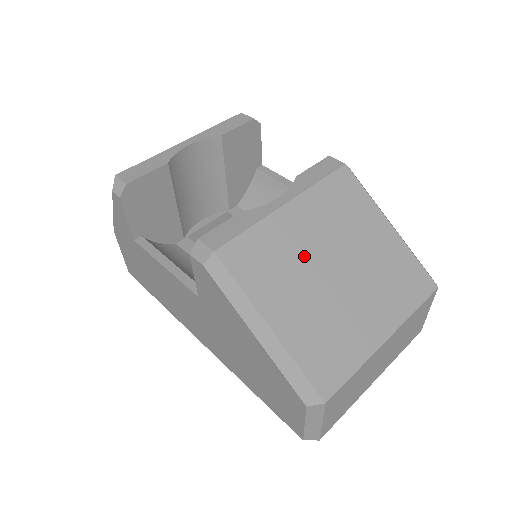
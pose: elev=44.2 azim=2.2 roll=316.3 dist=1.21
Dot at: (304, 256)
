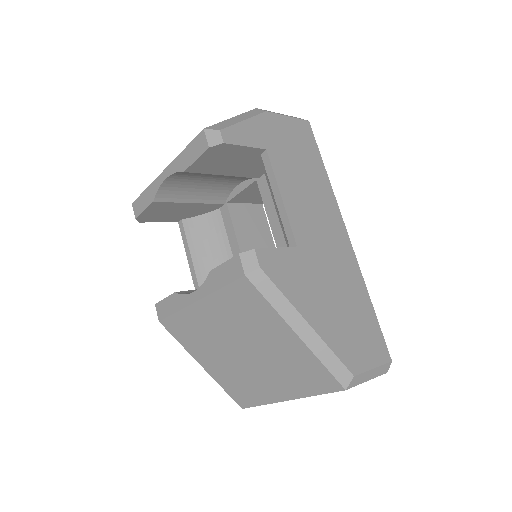
Dot at: (217, 338)
